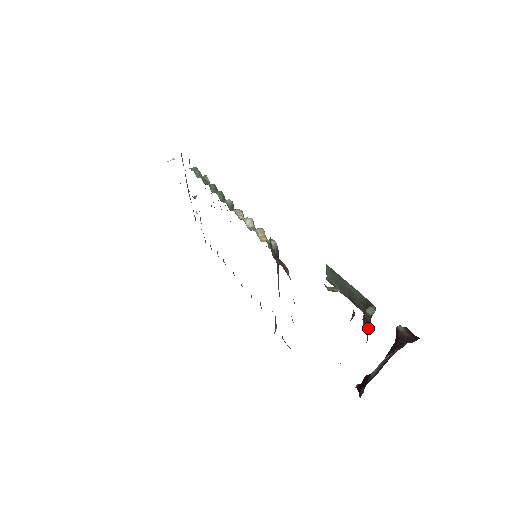
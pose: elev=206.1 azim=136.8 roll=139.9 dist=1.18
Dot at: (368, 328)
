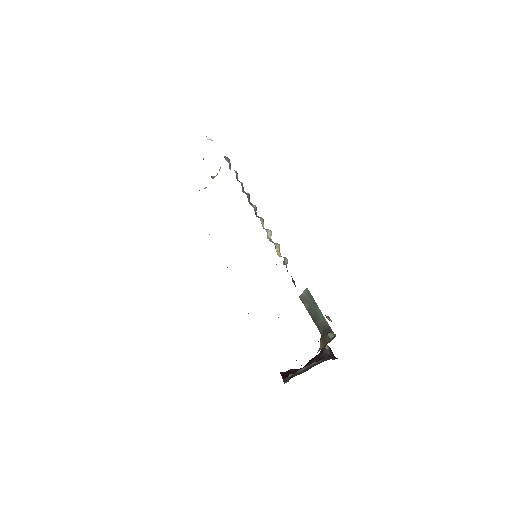
Dot at: (324, 345)
